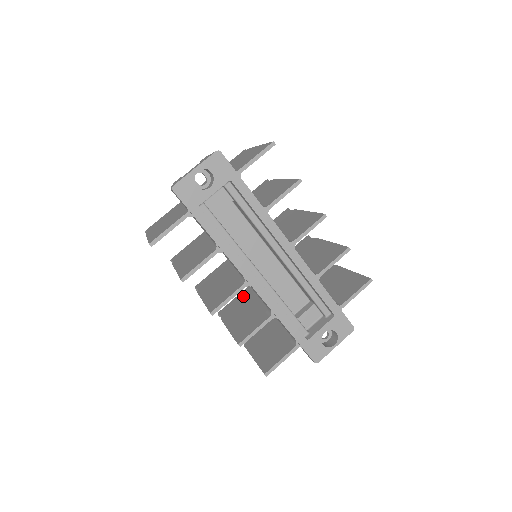
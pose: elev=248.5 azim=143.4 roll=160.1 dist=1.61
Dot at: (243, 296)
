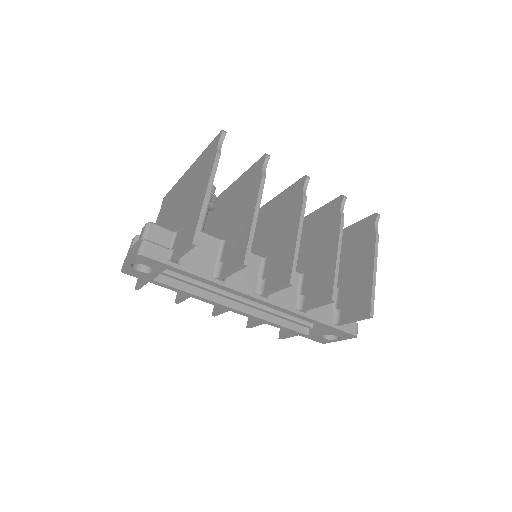
Dot at: occluded
